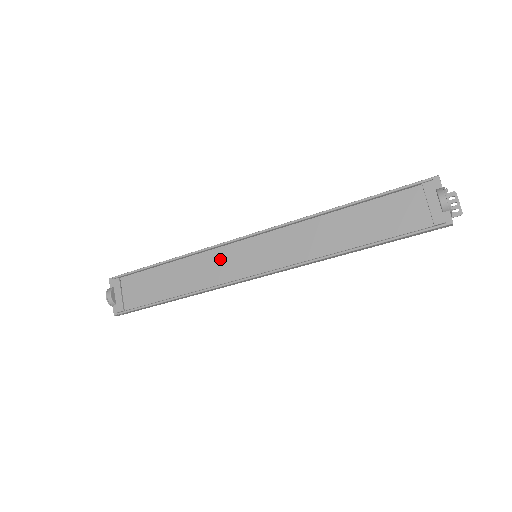
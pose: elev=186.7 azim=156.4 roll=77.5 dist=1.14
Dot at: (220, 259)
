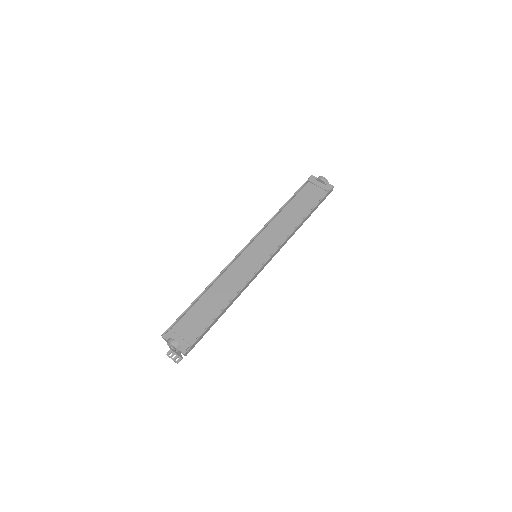
Dot at: (236, 270)
